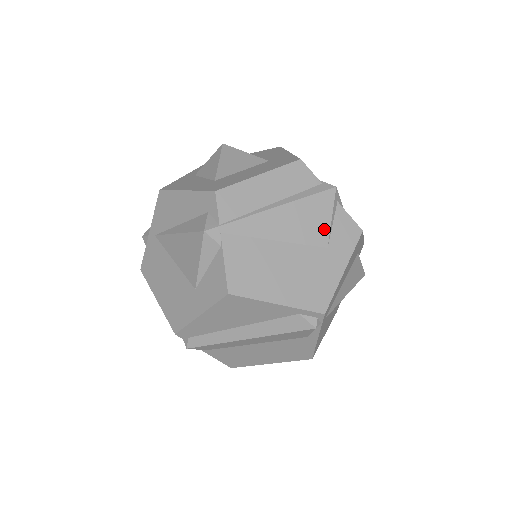
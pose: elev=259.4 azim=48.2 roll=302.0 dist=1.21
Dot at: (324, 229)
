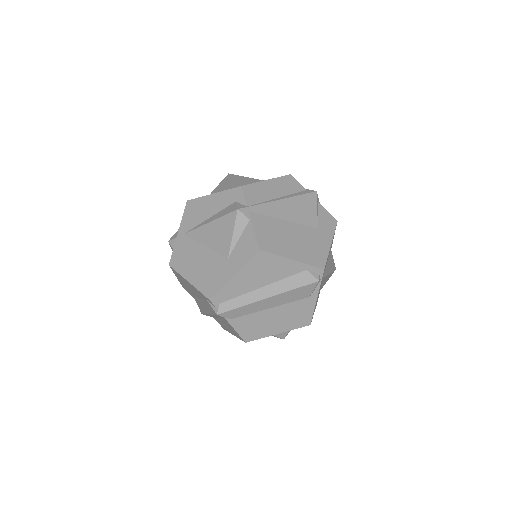
Dot at: (314, 216)
